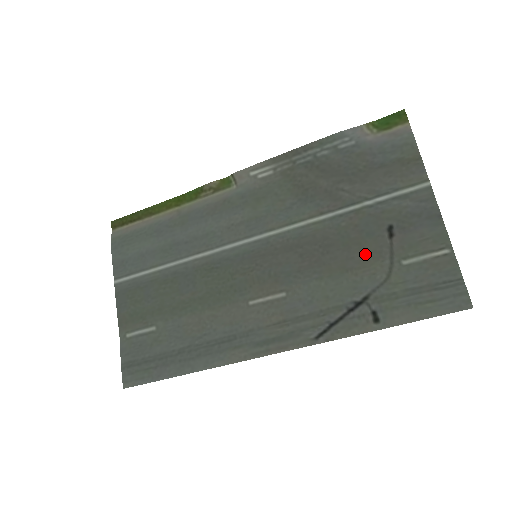
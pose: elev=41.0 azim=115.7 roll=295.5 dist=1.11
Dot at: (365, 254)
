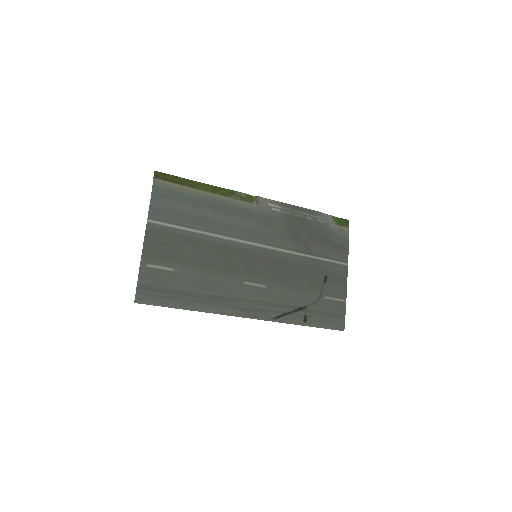
Dot at: (311, 284)
